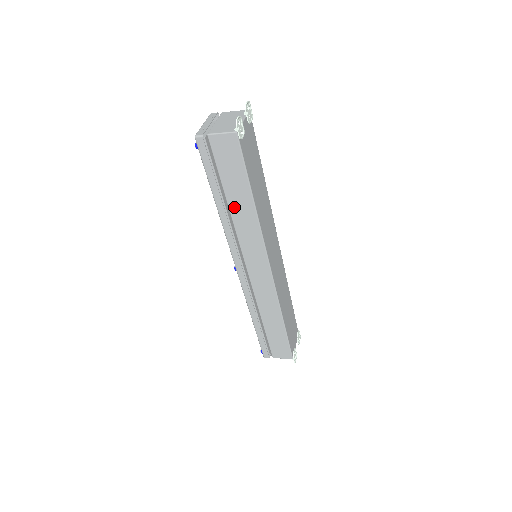
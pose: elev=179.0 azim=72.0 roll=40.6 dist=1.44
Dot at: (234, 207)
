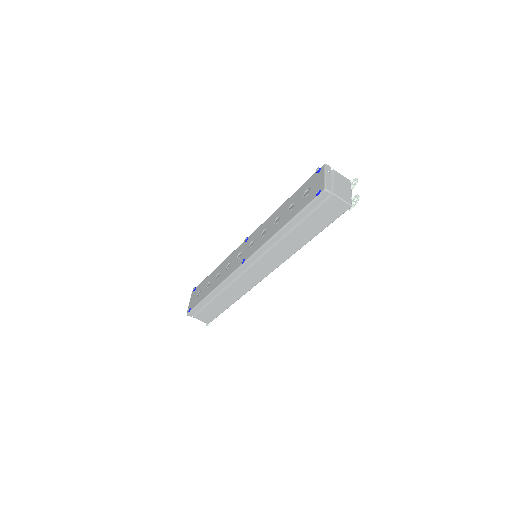
Dot at: (294, 235)
